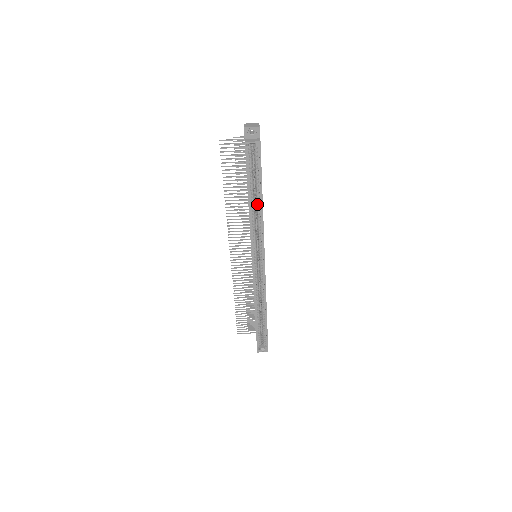
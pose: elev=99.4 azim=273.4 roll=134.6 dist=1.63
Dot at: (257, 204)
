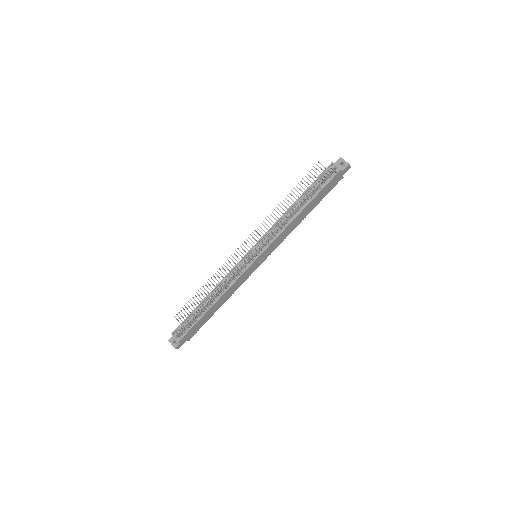
Dot at: (297, 210)
